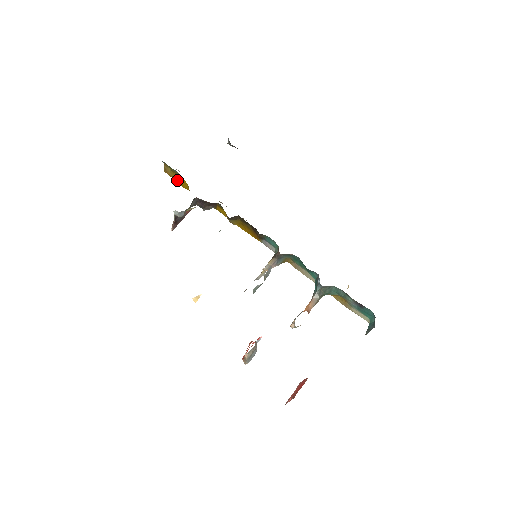
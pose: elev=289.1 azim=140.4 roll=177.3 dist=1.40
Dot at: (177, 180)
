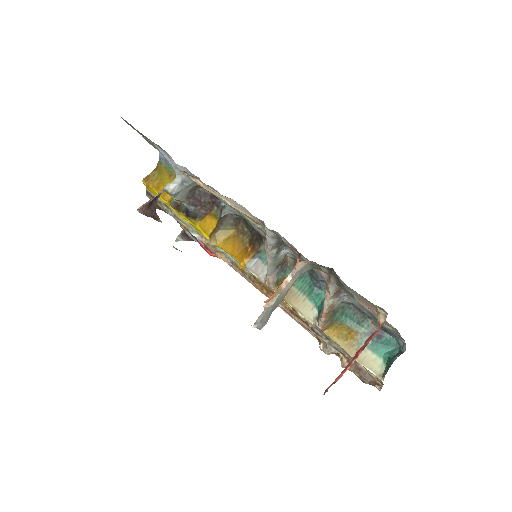
Dot at: (160, 187)
